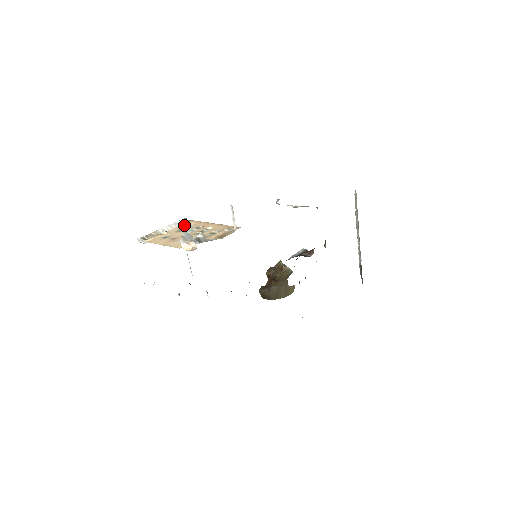
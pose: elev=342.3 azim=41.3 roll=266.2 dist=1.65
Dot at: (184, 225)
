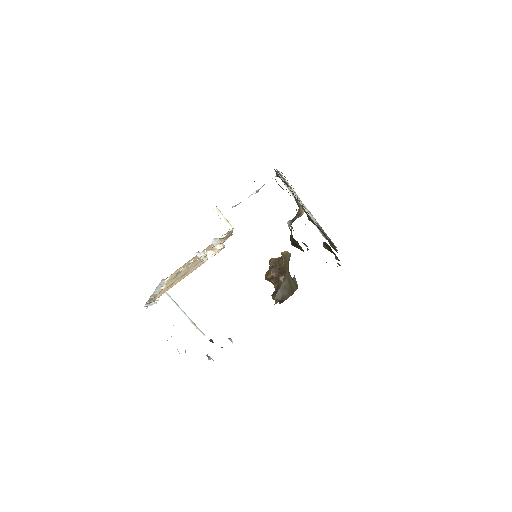
Dot at: (172, 276)
